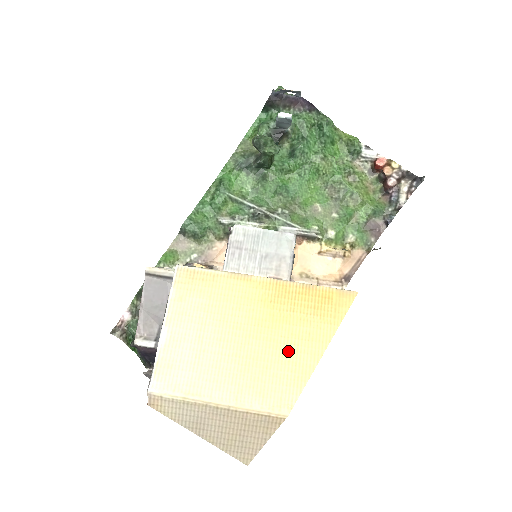
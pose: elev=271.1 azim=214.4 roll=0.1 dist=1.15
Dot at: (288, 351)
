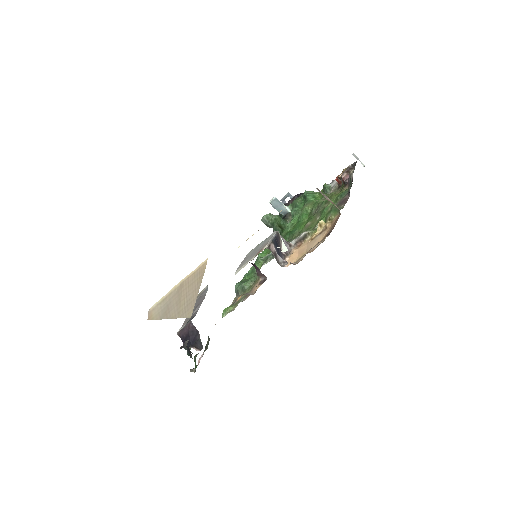
Dot at: occluded
